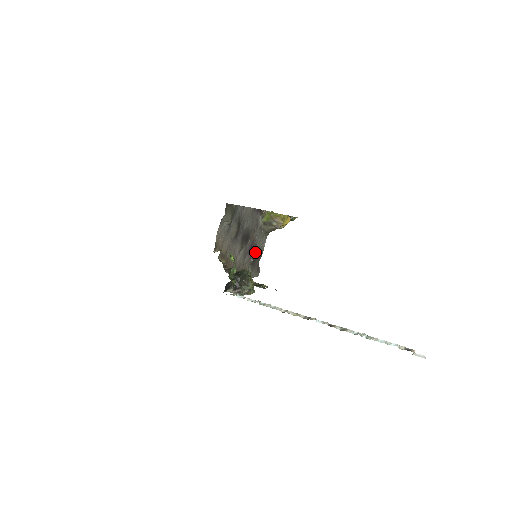
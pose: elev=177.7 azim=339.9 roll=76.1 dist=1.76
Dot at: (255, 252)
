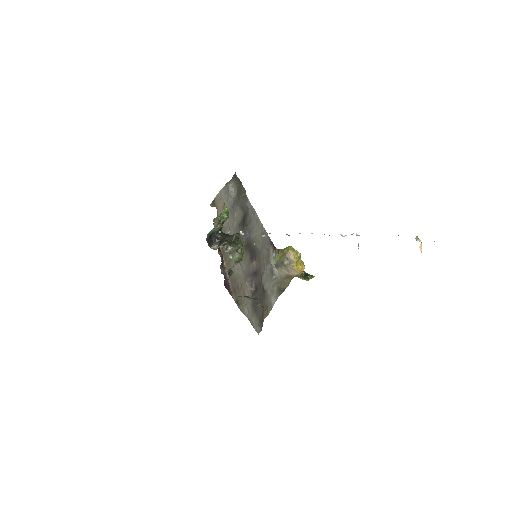
Dot at: (259, 286)
